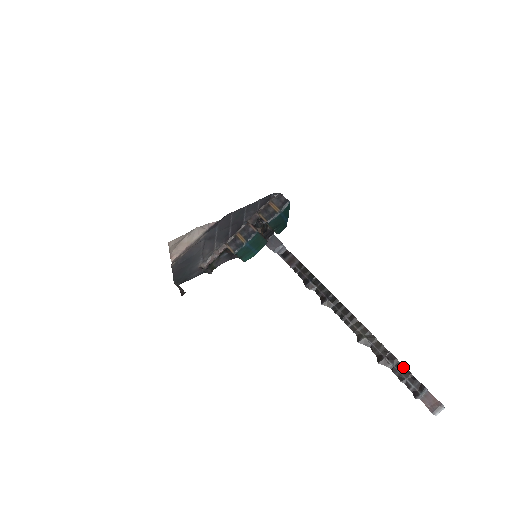
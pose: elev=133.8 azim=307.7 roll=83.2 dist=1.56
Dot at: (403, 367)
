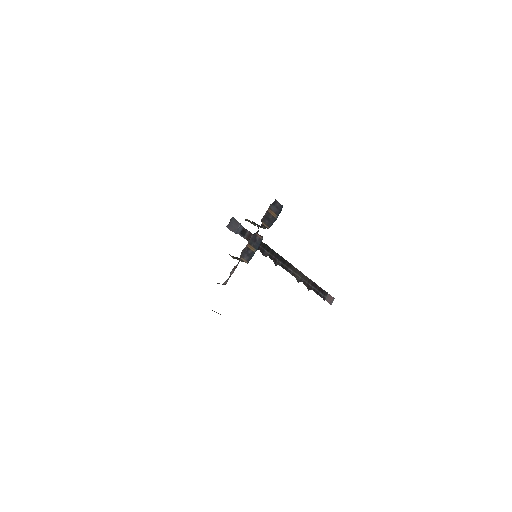
Dot at: (318, 286)
